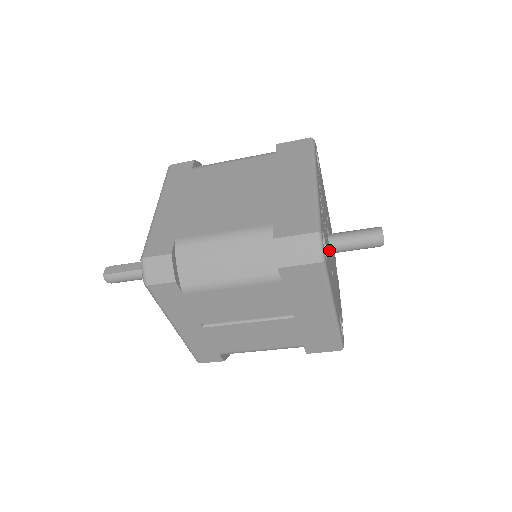
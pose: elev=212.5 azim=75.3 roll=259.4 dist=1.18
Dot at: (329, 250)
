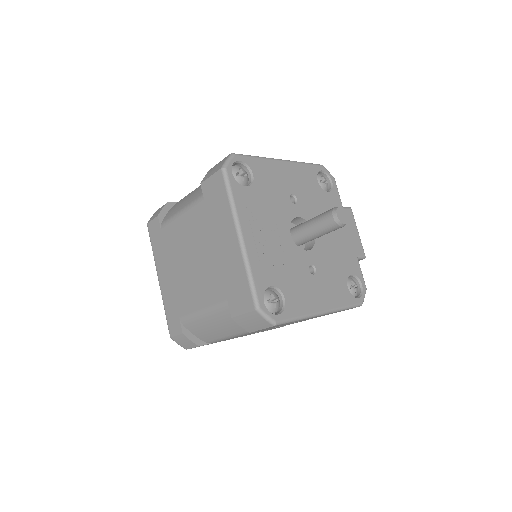
Dot at: (299, 254)
